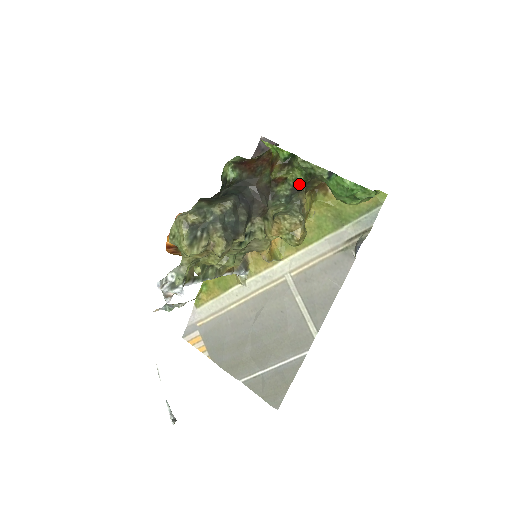
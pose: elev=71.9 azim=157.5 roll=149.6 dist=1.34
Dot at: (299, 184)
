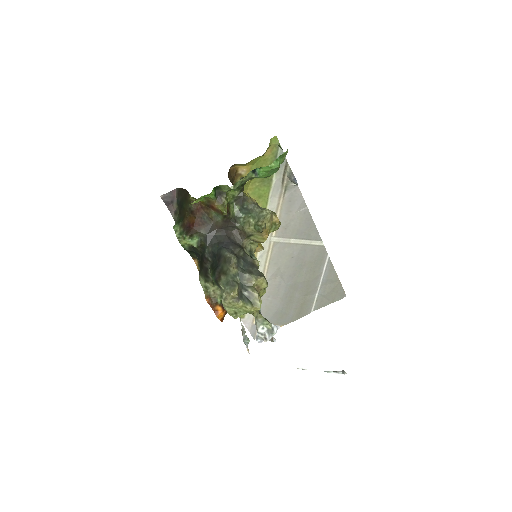
Dot at: (238, 196)
